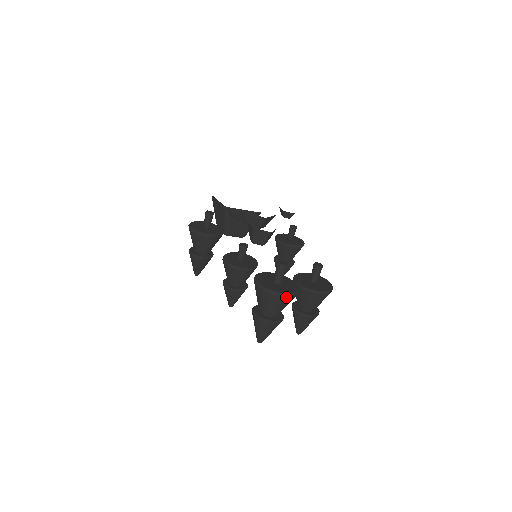
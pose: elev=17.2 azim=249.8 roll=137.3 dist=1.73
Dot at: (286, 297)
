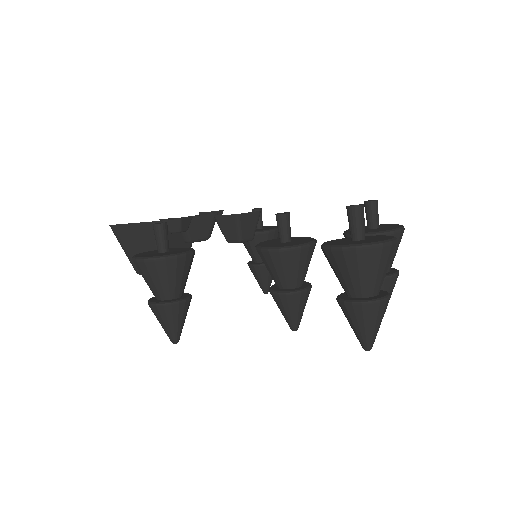
Dot at: occluded
